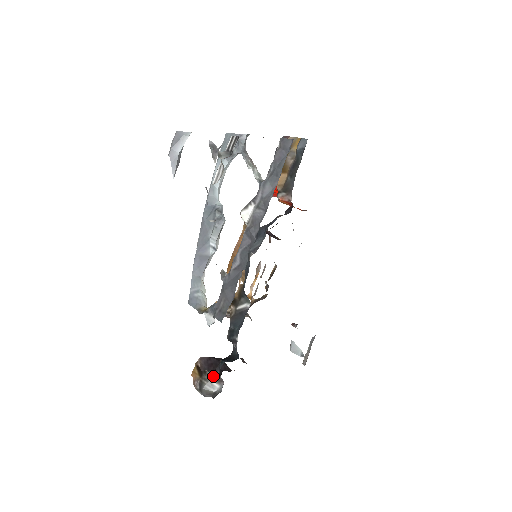
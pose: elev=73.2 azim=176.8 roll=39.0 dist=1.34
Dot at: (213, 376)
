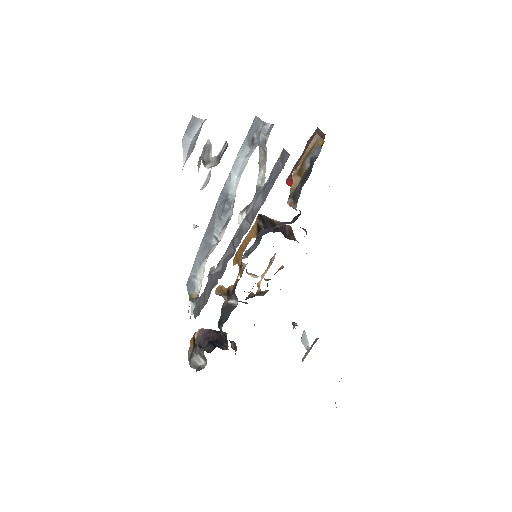
Dot at: (200, 353)
